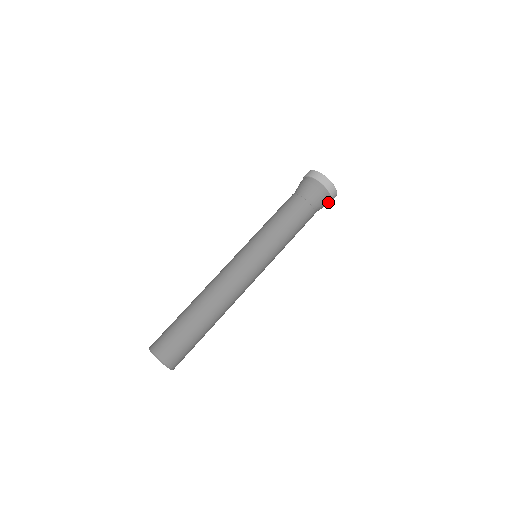
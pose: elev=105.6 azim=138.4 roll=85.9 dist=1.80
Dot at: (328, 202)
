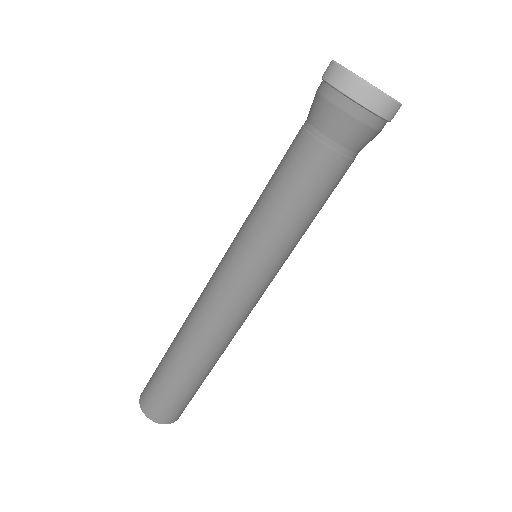
Dot at: occluded
